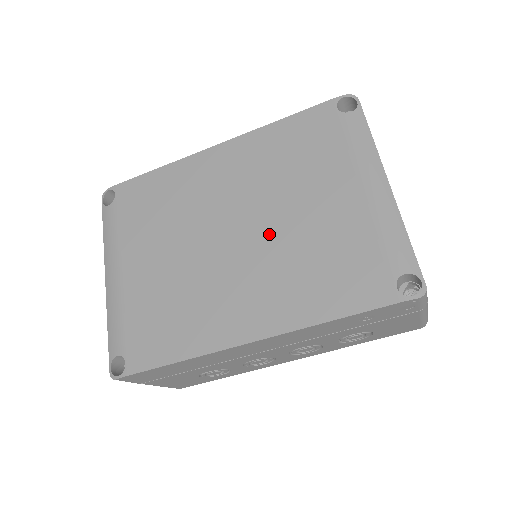
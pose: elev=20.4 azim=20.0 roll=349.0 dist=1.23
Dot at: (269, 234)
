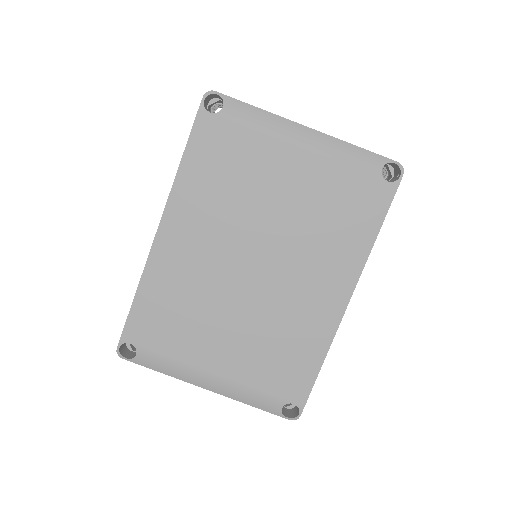
Dot at: (278, 239)
